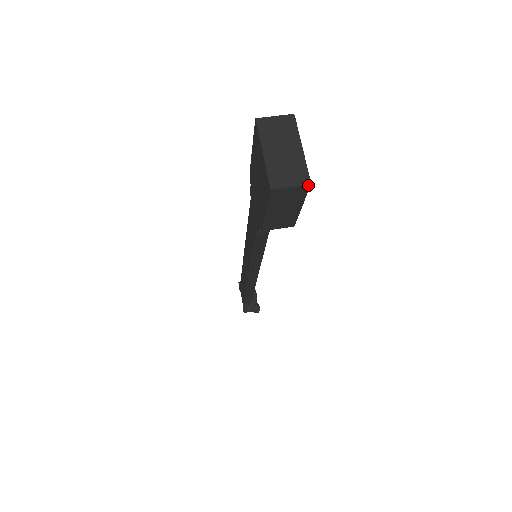
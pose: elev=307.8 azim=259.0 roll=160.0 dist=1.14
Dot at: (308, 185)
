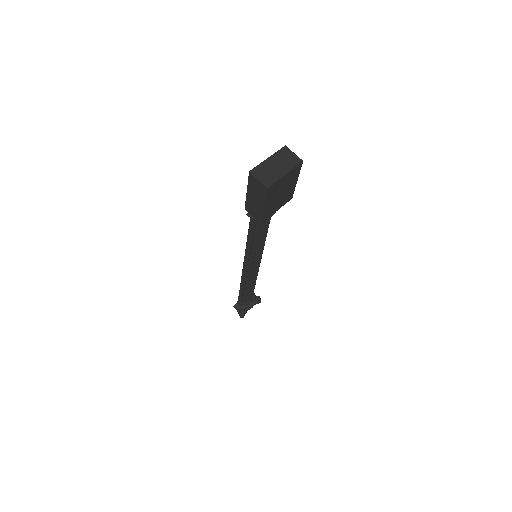
Dot at: (266, 187)
